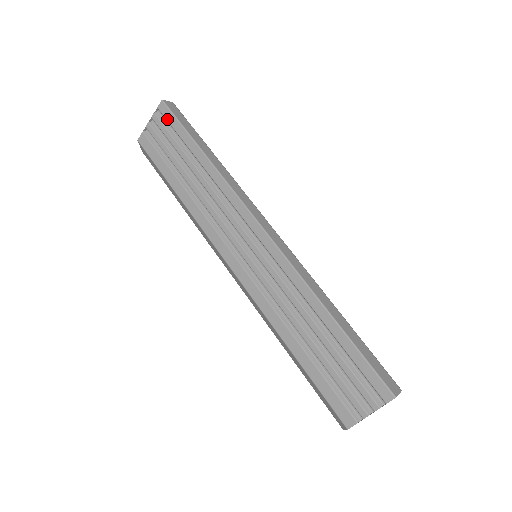
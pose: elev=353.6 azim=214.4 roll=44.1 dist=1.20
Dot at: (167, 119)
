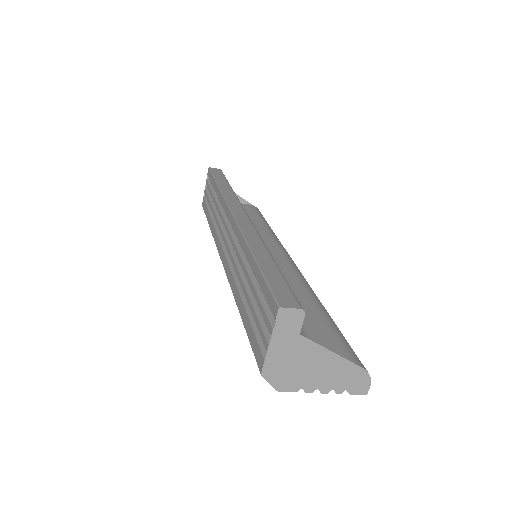
Dot at: (209, 178)
